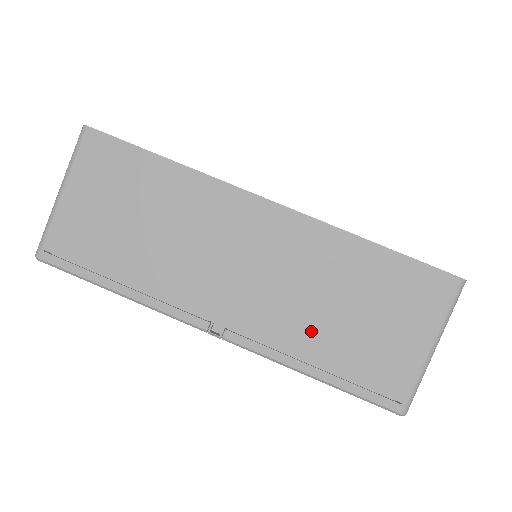
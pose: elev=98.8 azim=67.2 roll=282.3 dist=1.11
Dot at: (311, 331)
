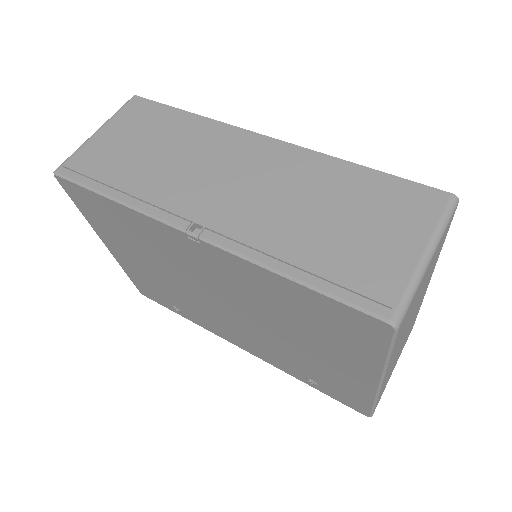
Dot at: (292, 233)
